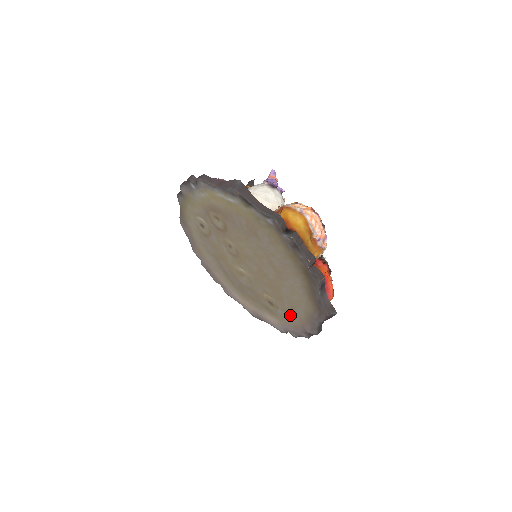
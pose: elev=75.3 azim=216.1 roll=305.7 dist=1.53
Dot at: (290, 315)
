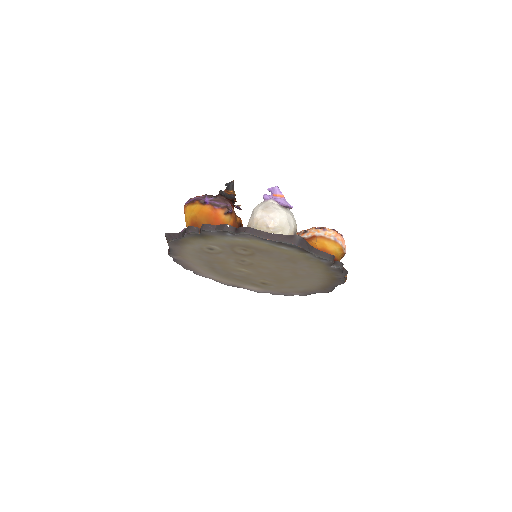
Dot at: (283, 289)
